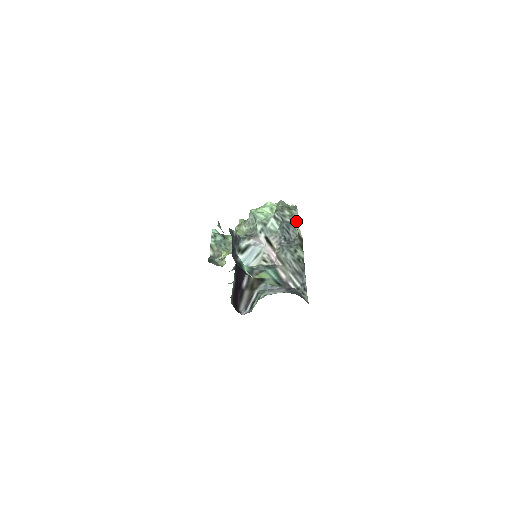
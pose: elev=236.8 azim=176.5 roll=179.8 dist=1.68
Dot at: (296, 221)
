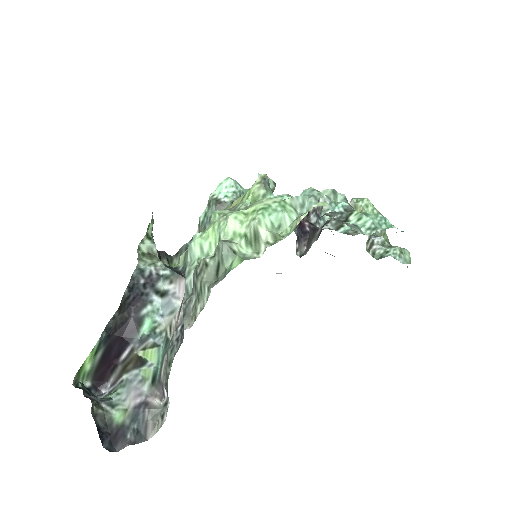
Dot at: (193, 316)
